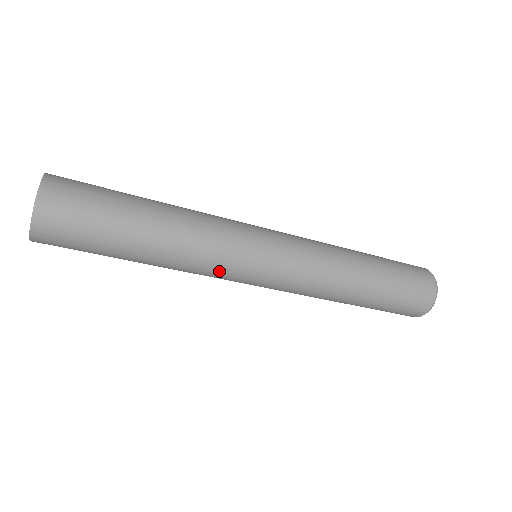
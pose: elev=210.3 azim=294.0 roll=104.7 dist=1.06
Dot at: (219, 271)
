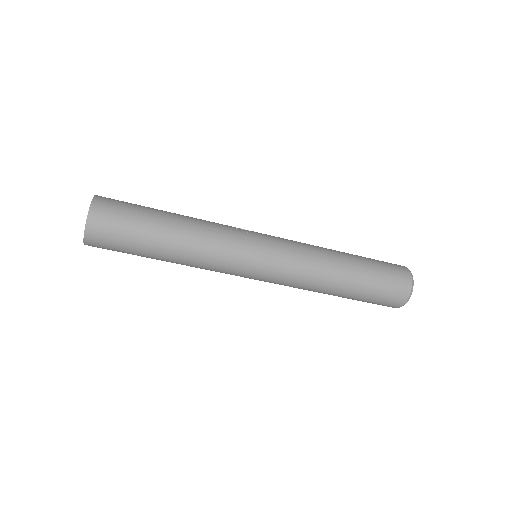
Dot at: (227, 261)
